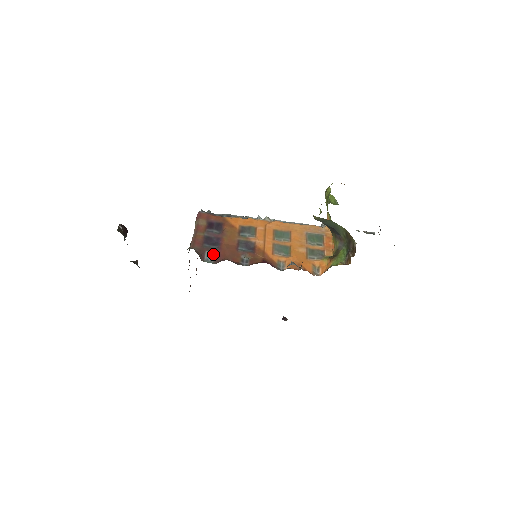
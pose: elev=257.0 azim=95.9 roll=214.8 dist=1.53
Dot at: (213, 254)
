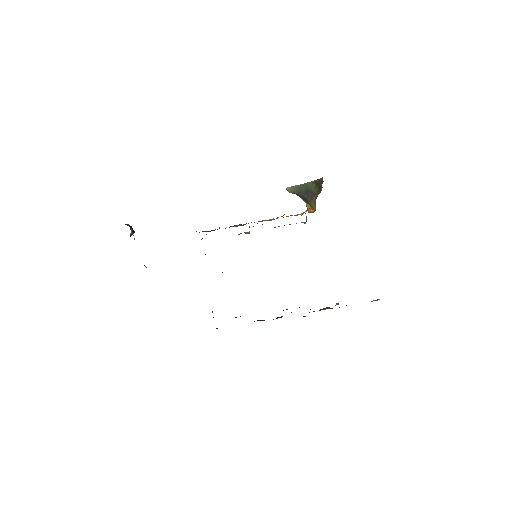
Dot at: occluded
